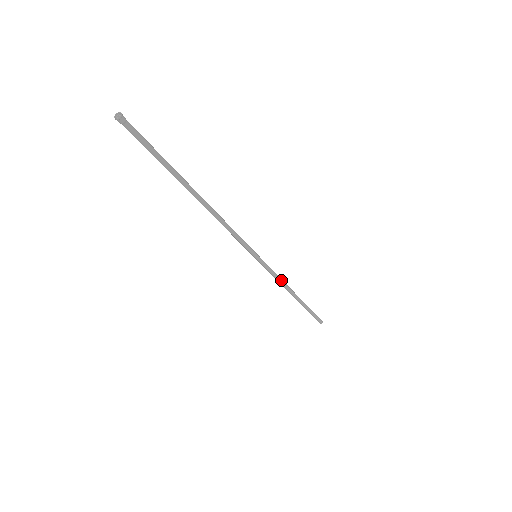
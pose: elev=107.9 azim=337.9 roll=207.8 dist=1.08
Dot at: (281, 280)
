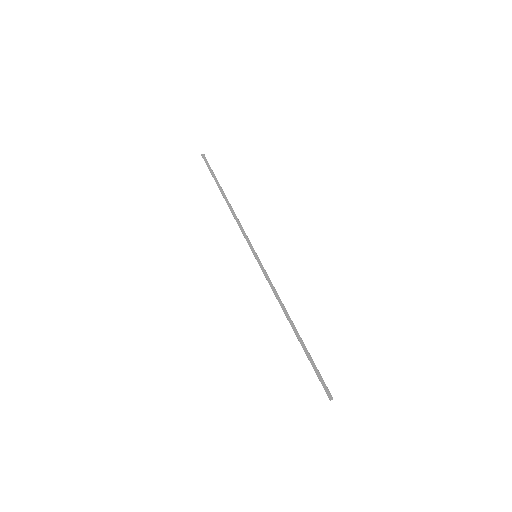
Dot at: (276, 292)
